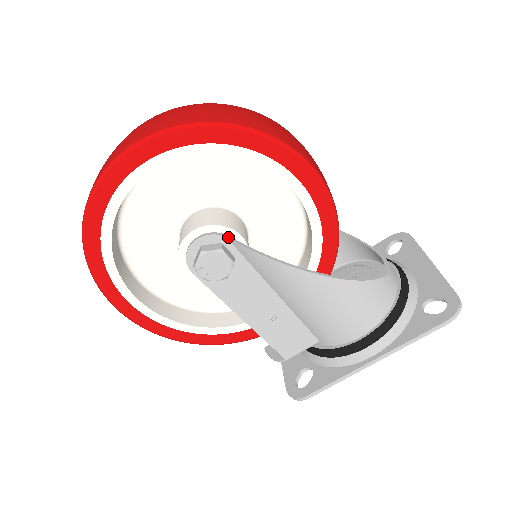
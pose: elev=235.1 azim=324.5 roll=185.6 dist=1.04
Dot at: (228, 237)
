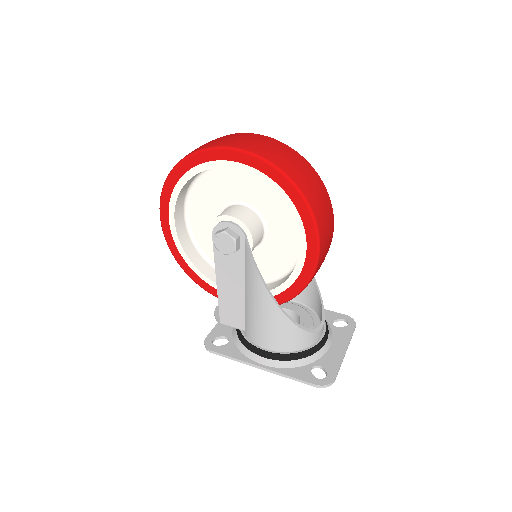
Dot at: (245, 236)
